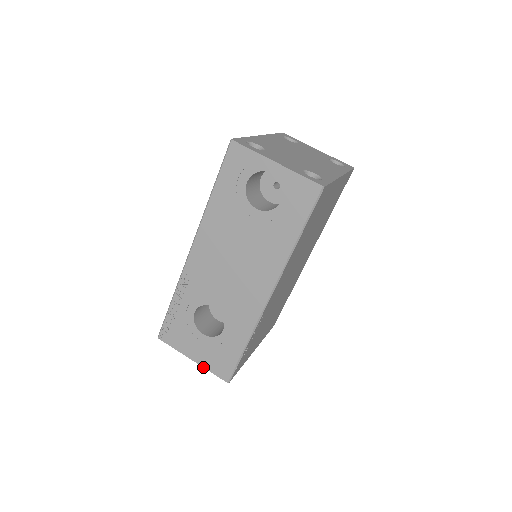
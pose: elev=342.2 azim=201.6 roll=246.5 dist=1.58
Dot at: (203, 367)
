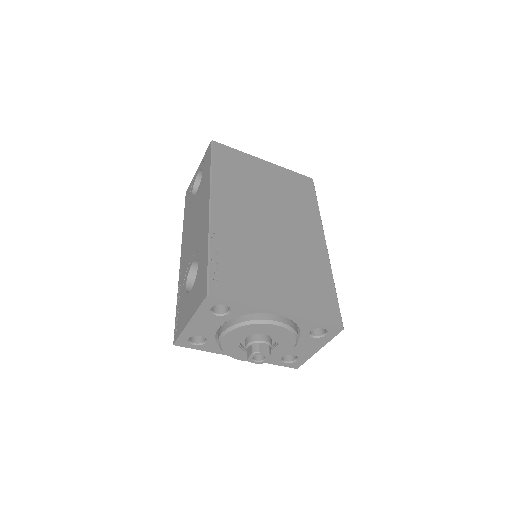
Dot at: (194, 314)
